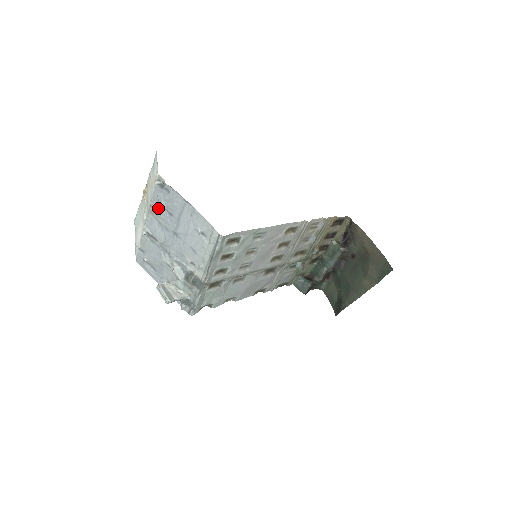
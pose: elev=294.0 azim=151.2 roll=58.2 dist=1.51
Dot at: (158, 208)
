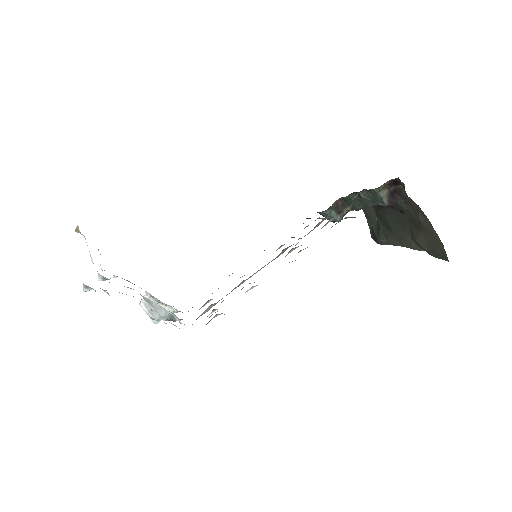
Dot at: occluded
